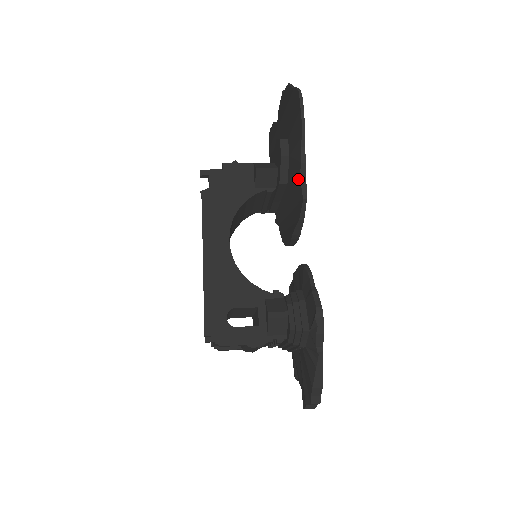
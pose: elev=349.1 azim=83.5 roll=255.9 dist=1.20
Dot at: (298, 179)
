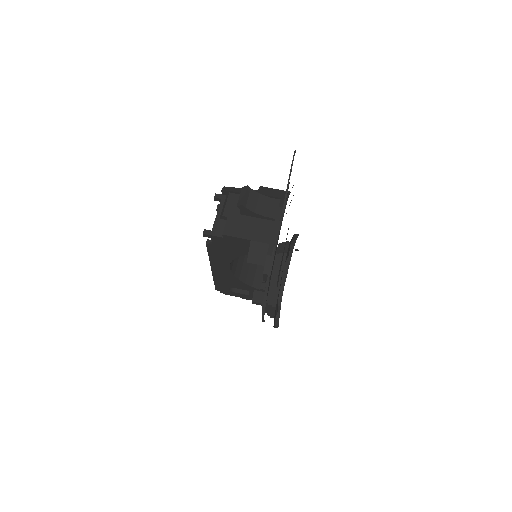
Dot at: occluded
